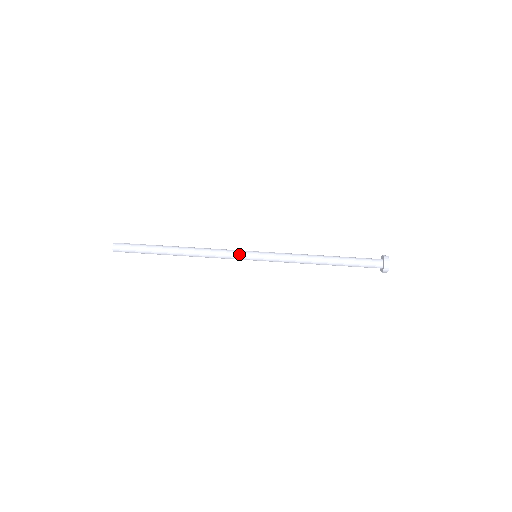
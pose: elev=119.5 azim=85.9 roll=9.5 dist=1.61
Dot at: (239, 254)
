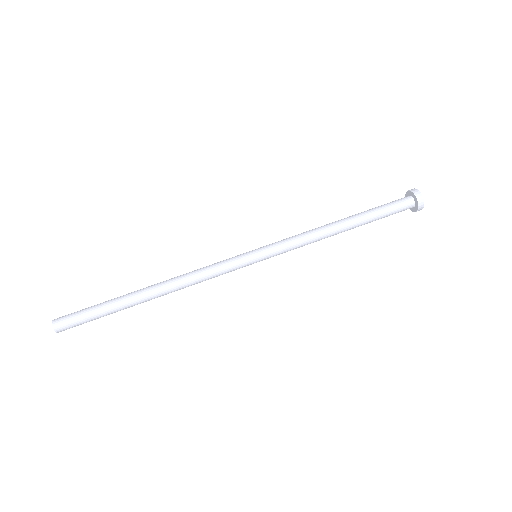
Dot at: (234, 264)
